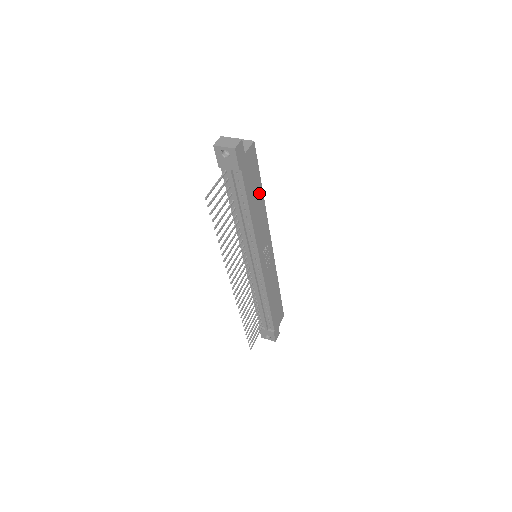
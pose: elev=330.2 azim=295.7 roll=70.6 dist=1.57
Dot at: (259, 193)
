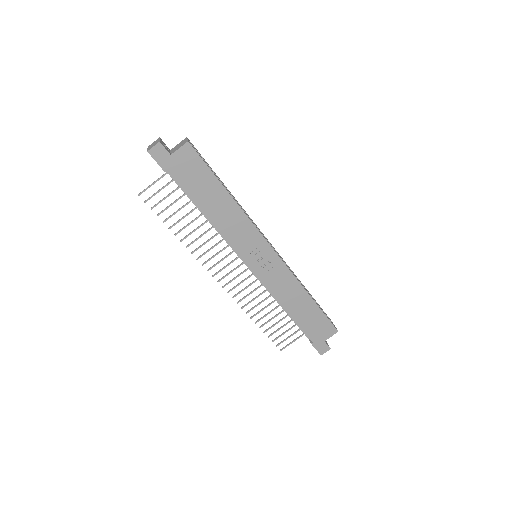
Dot at: (219, 193)
